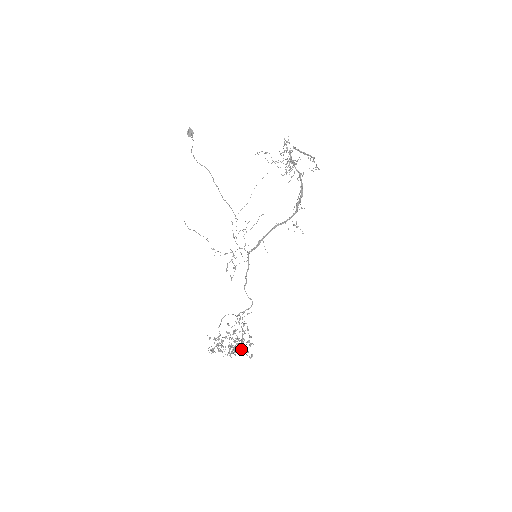
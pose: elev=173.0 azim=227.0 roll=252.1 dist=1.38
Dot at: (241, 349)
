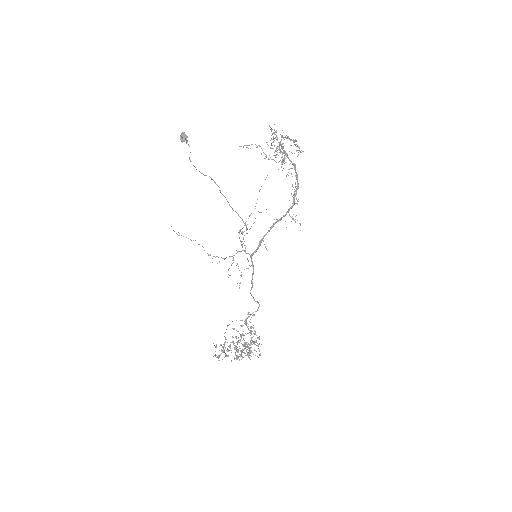
Dot at: (250, 352)
